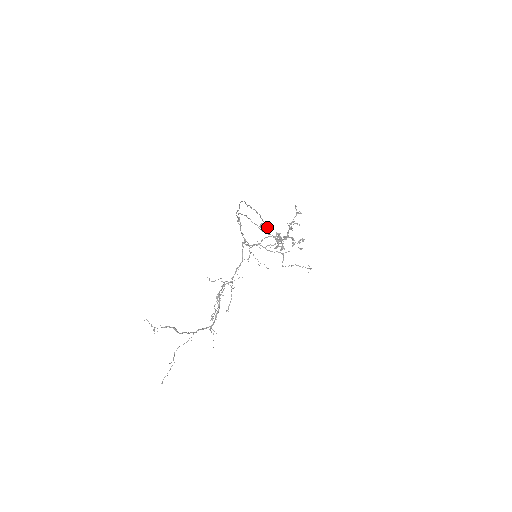
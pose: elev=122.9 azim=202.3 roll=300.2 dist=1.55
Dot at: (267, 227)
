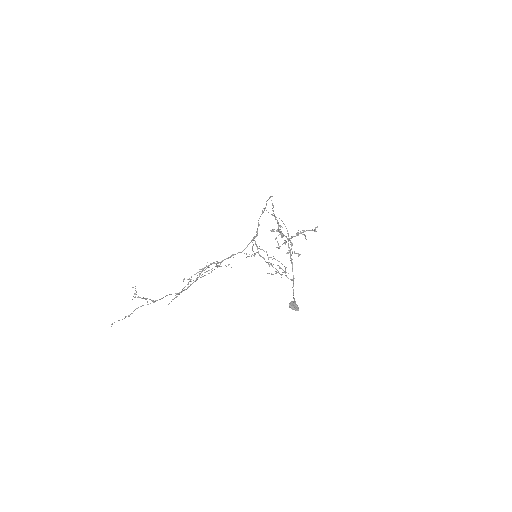
Dot at: occluded
